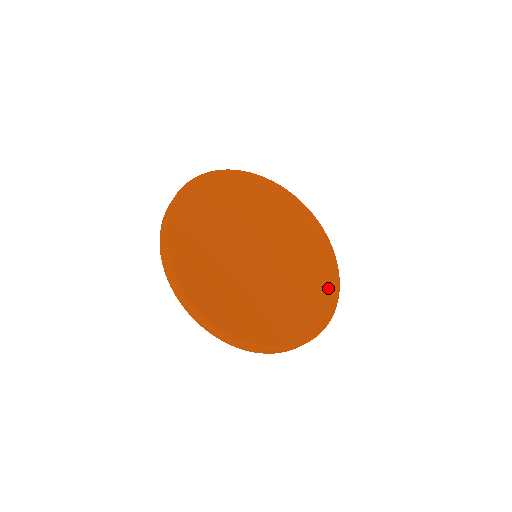
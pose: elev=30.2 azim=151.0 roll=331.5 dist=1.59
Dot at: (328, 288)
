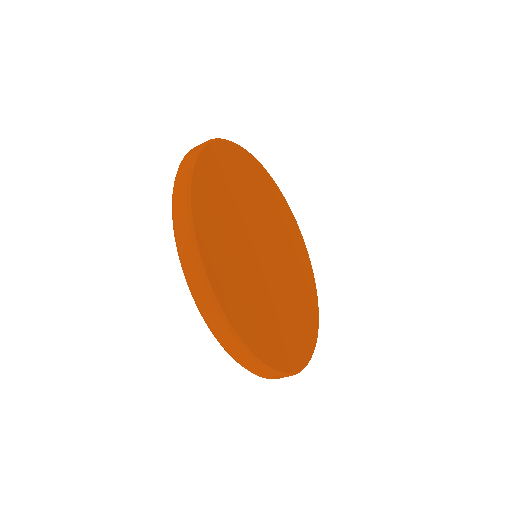
Dot at: (305, 259)
